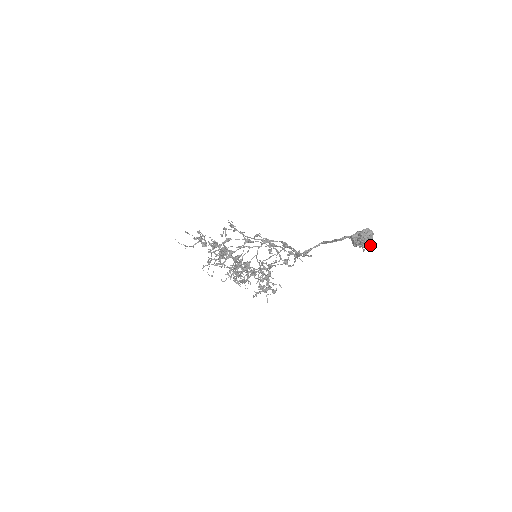
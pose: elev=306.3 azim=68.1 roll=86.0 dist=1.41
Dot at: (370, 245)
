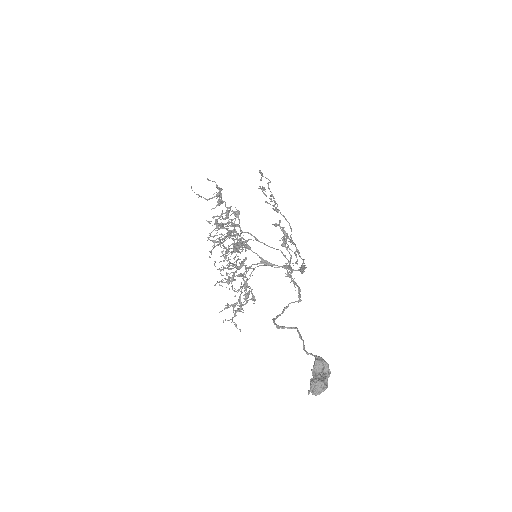
Dot at: occluded
